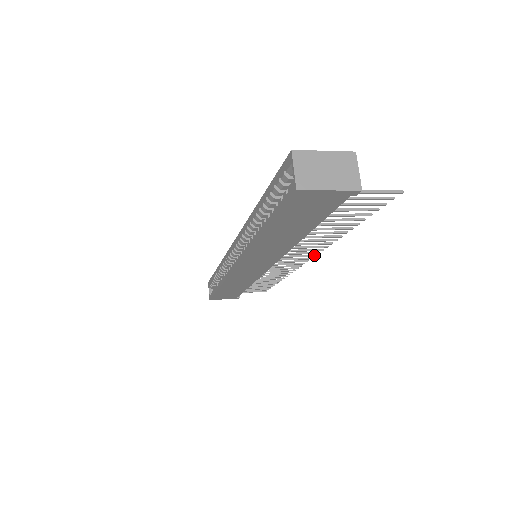
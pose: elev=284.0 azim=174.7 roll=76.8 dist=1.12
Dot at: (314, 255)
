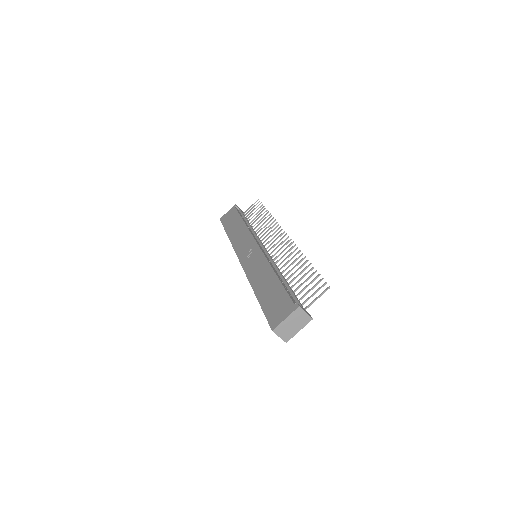
Dot at: (288, 237)
